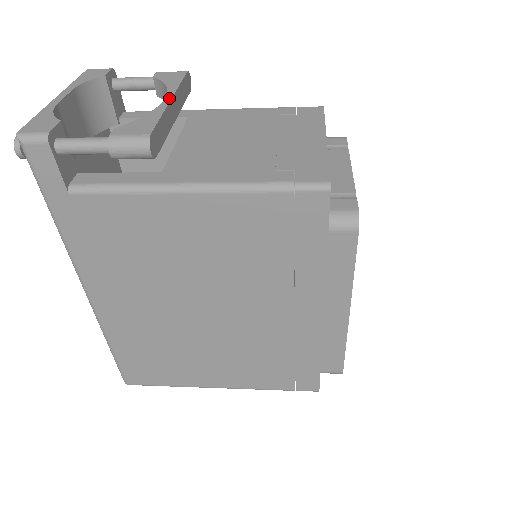
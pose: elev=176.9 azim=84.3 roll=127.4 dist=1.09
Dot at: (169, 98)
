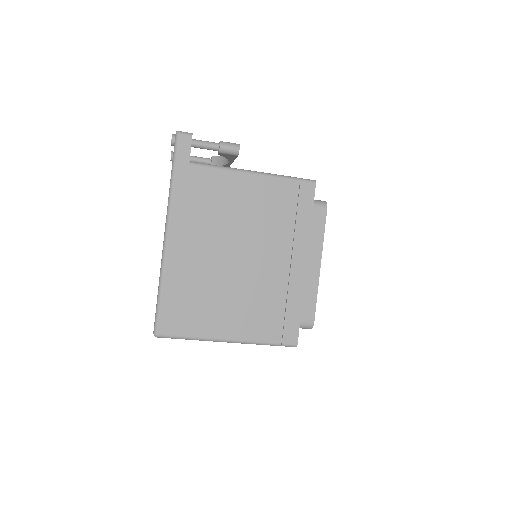
Dot at: occluded
